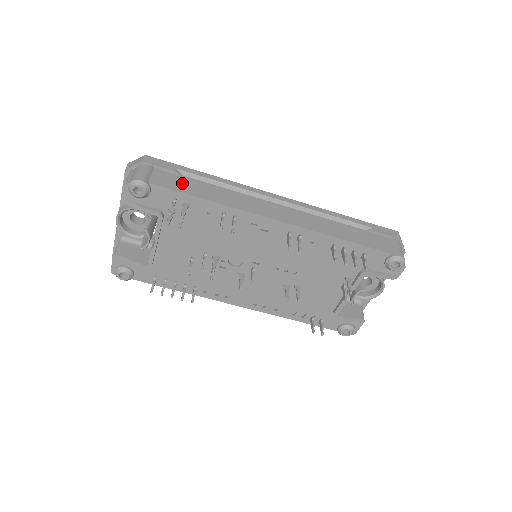
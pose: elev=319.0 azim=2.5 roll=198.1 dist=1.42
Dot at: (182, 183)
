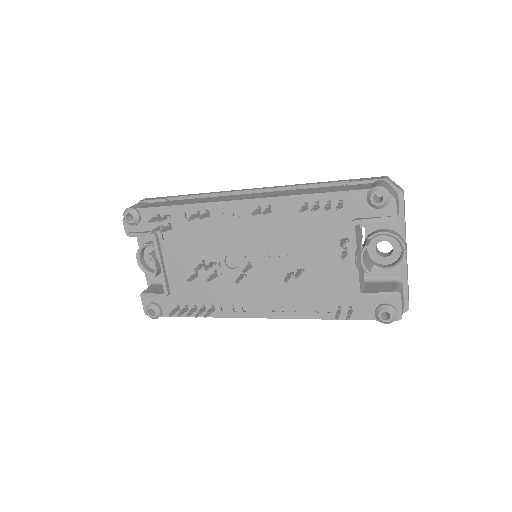
Dot at: (165, 203)
